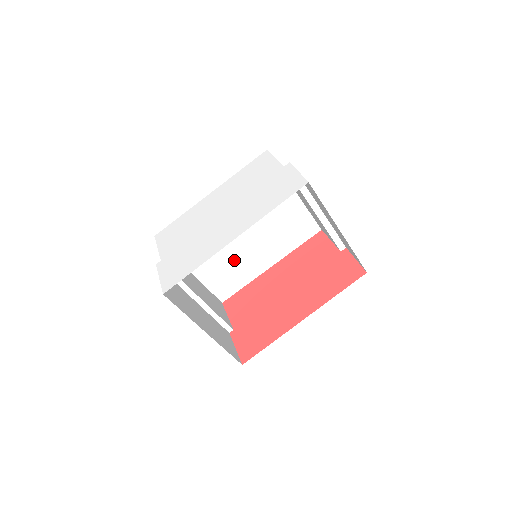
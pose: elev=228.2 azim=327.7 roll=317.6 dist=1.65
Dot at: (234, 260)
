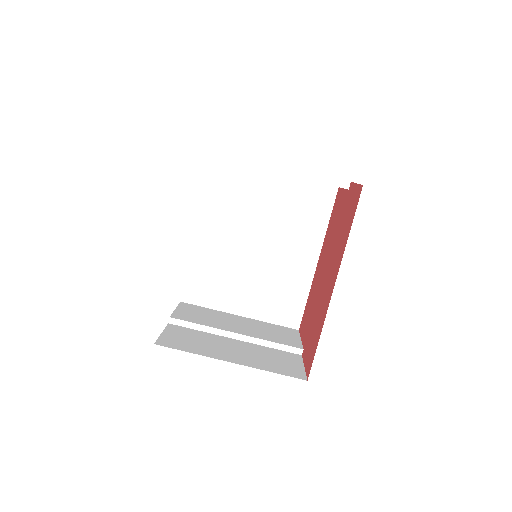
Dot at: (272, 278)
